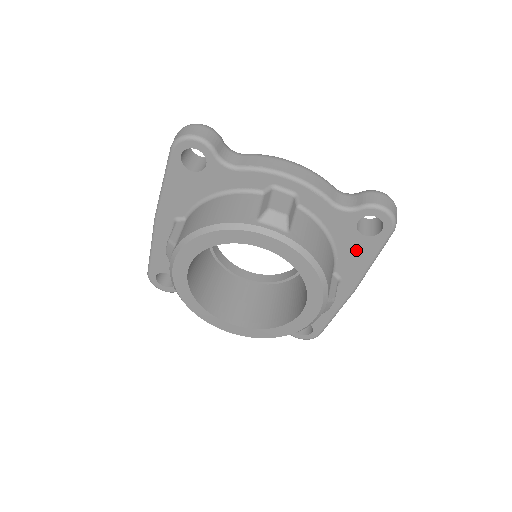
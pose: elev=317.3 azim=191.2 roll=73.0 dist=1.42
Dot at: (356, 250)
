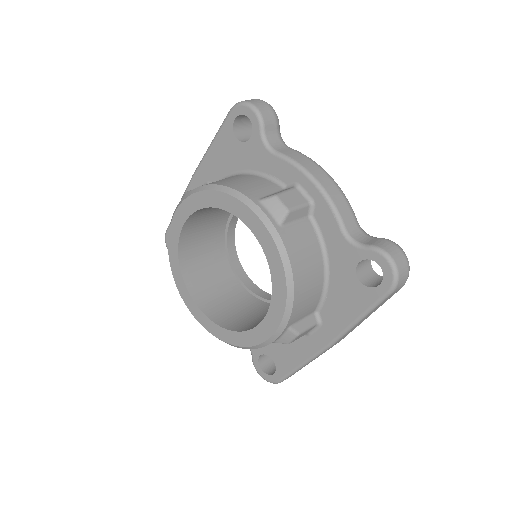
Dot at: (347, 296)
